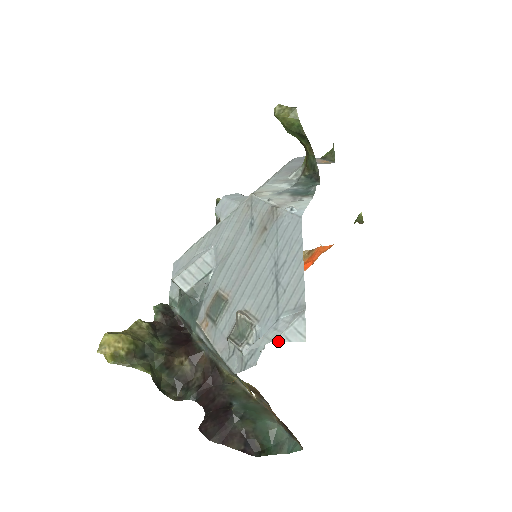
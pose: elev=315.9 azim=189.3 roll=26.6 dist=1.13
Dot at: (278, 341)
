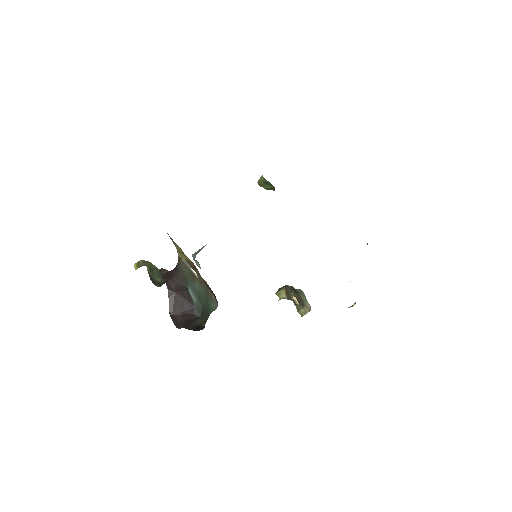
Dot at: occluded
